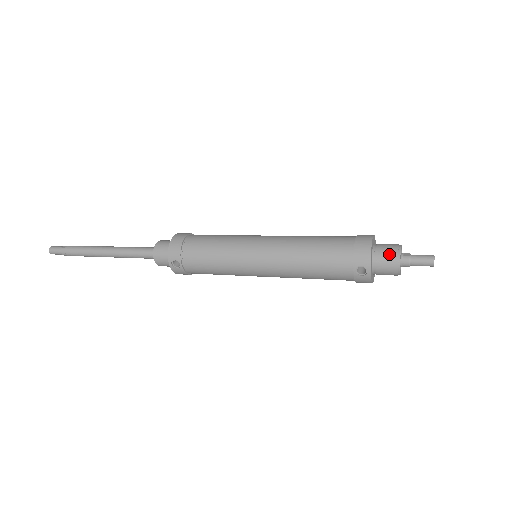
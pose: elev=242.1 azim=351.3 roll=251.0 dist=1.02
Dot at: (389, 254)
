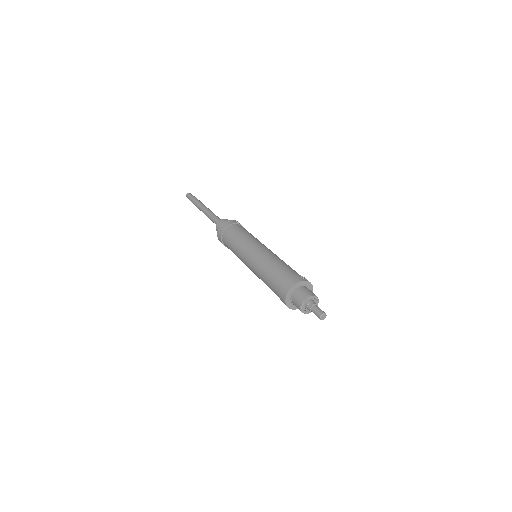
Dot at: (297, 306)
